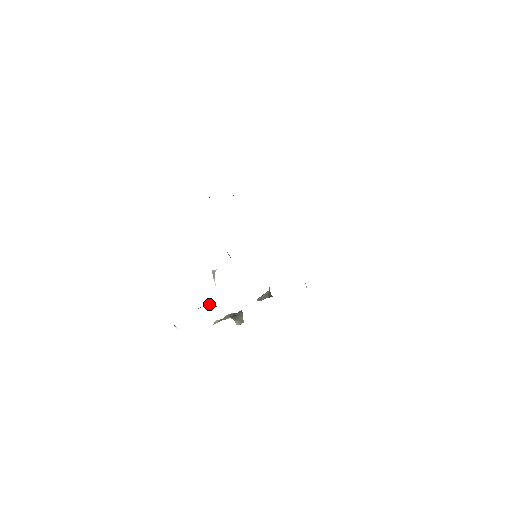
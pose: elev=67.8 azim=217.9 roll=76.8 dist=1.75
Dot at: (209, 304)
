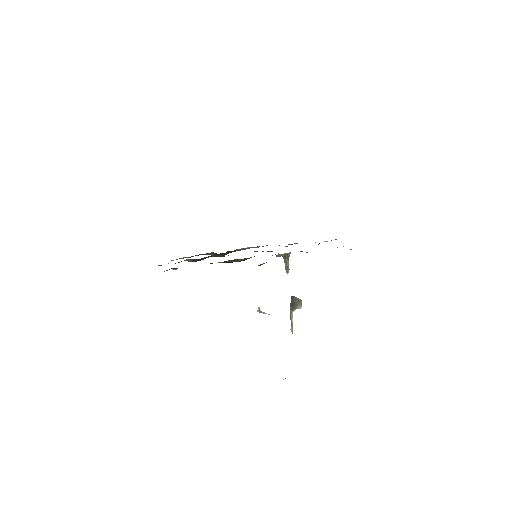
Dot at: occluded
